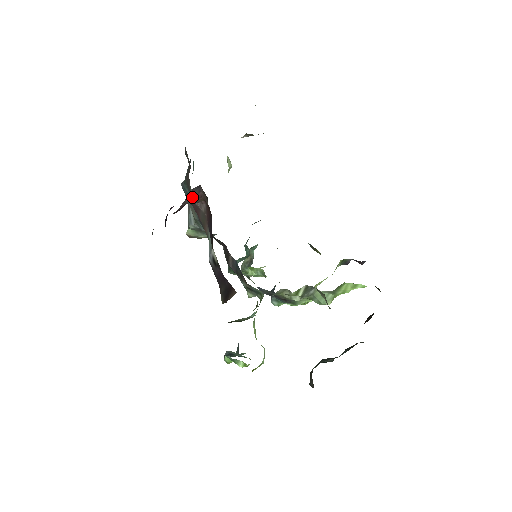
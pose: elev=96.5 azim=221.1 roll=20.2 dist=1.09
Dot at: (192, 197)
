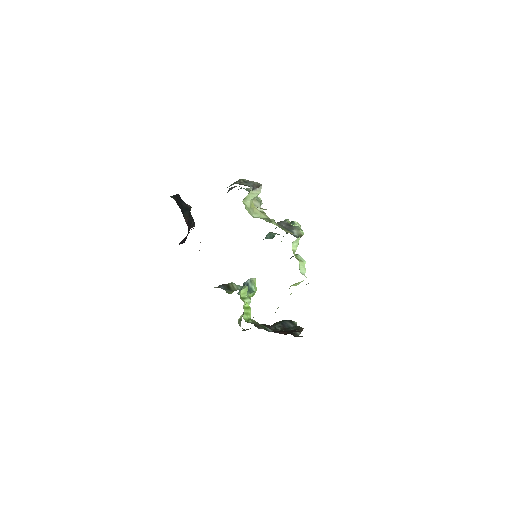
Dot at: occluded
